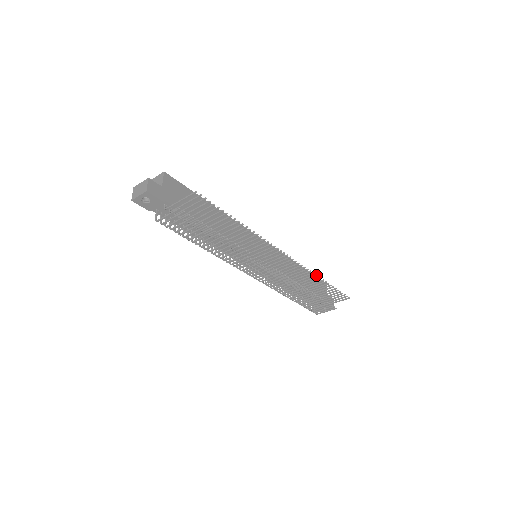
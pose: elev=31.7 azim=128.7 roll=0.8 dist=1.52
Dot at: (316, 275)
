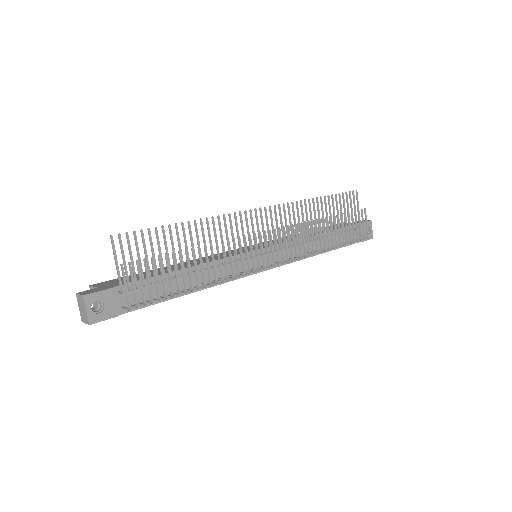
Dot at: (305, 200)
